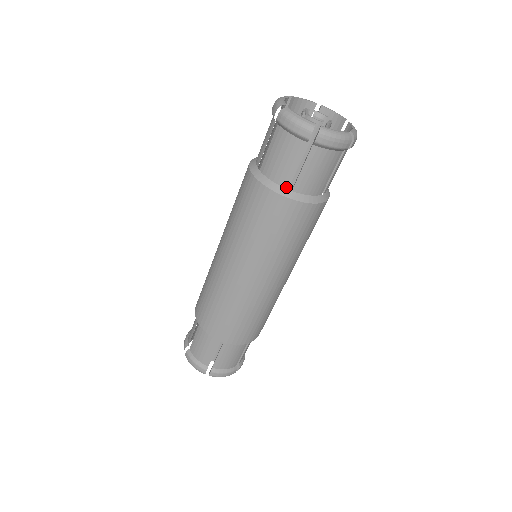
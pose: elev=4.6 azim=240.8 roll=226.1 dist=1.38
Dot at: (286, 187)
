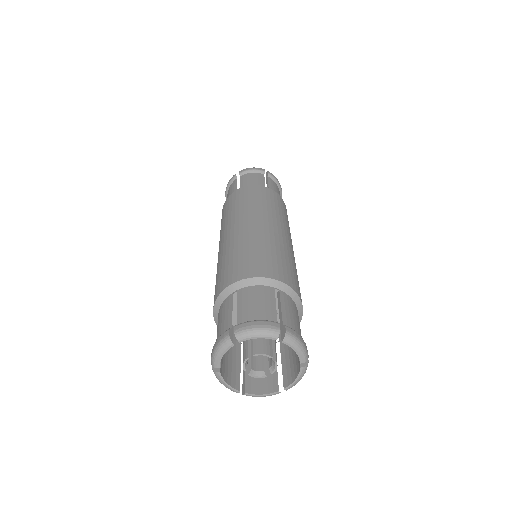
Dot at: occluded
